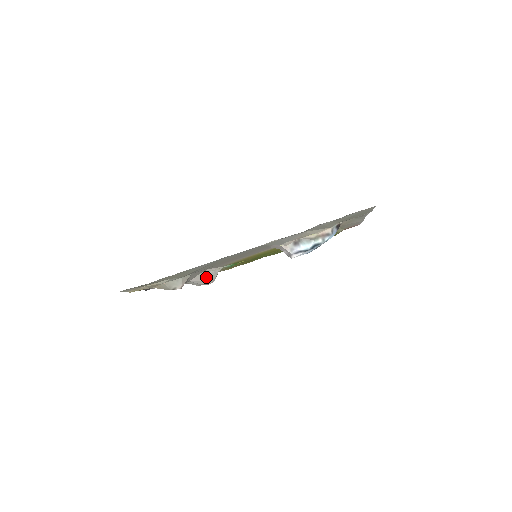
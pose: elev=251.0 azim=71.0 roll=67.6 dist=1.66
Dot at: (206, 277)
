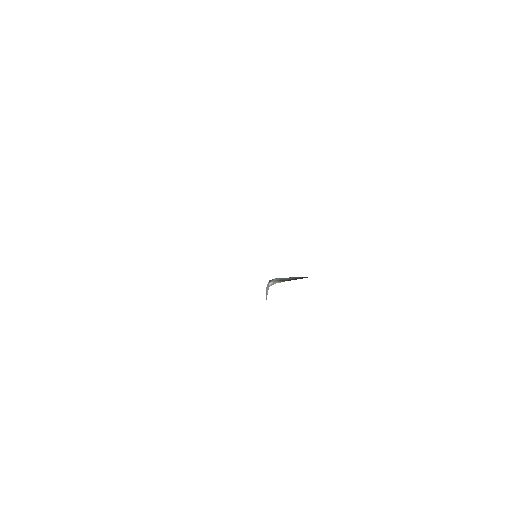
Dot at: occluded
